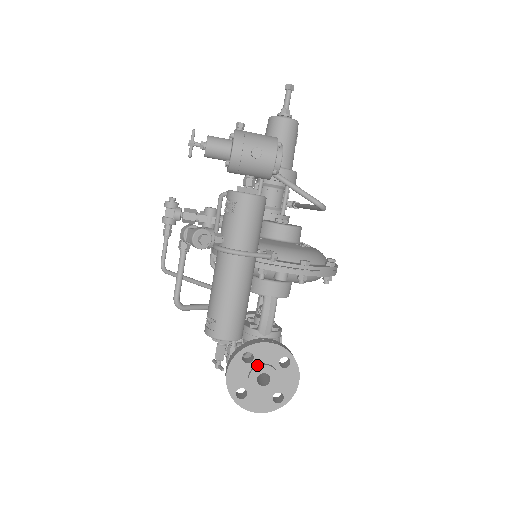
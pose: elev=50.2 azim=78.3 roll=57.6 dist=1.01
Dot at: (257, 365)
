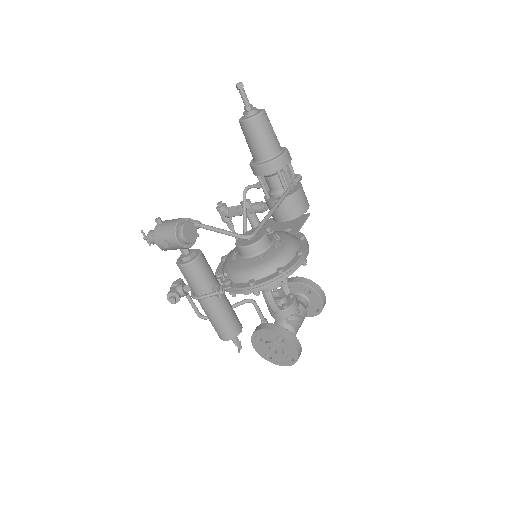
Dot at: (265, 342)
